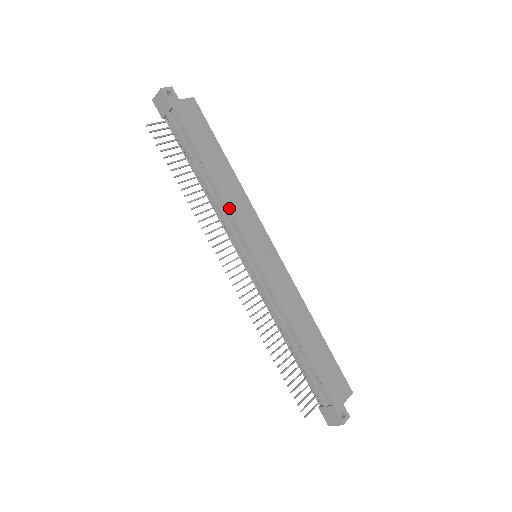
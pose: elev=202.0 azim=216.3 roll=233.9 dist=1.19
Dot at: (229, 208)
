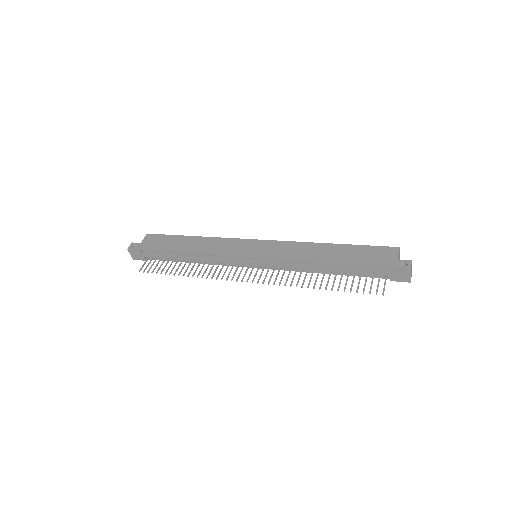
Dot at: (212, 253)
